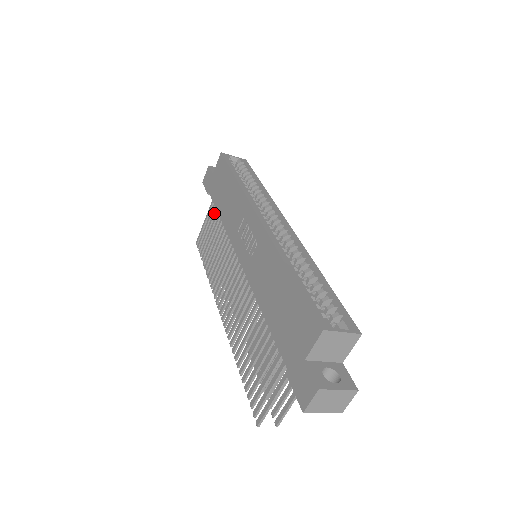
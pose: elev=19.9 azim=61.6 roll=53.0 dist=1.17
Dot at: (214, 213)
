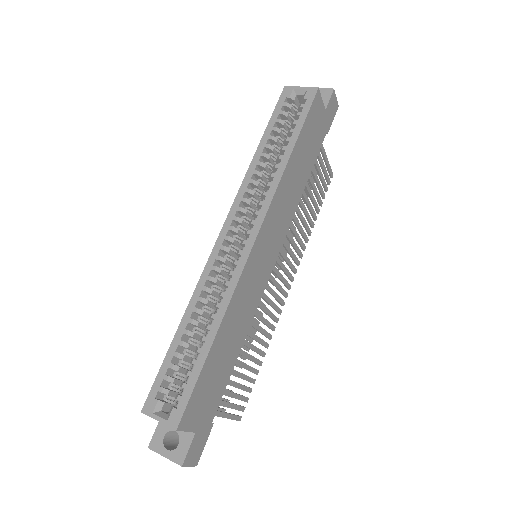
Dot at: occluded
